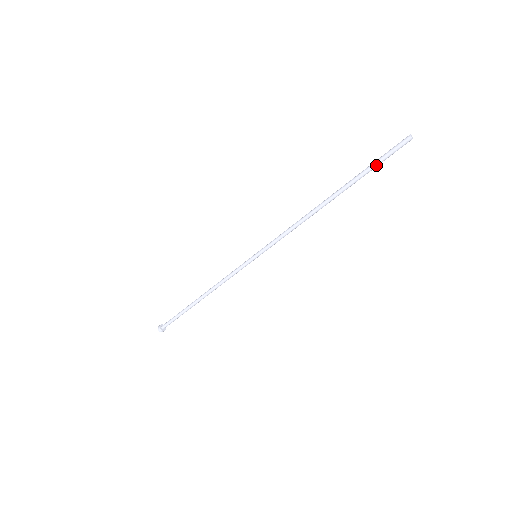
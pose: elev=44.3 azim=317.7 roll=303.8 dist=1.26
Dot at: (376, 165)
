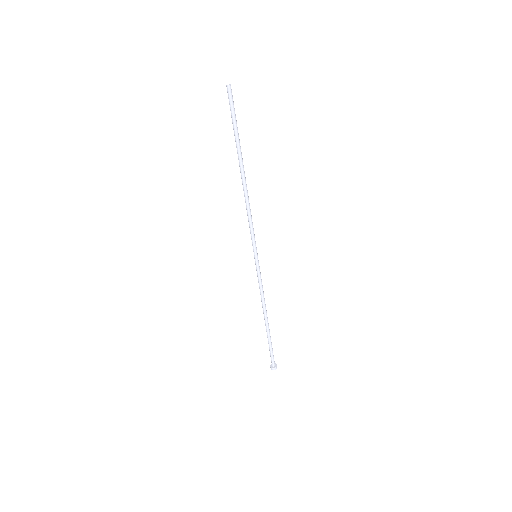
Dot at: (235, 124)
